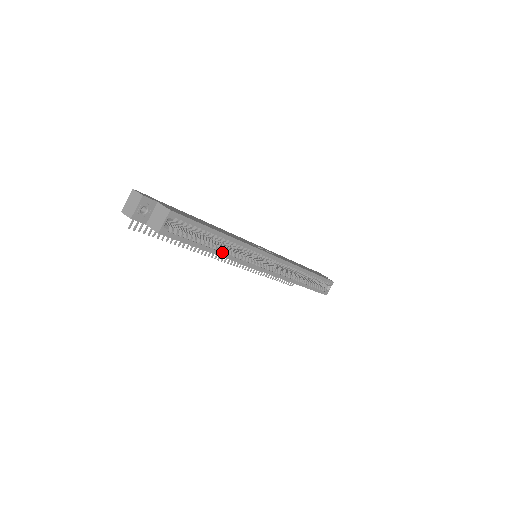
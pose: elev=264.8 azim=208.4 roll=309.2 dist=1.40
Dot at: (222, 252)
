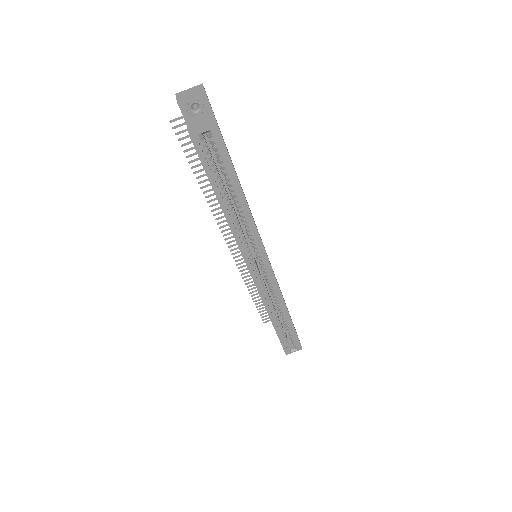
Dot at: (230, 215)
